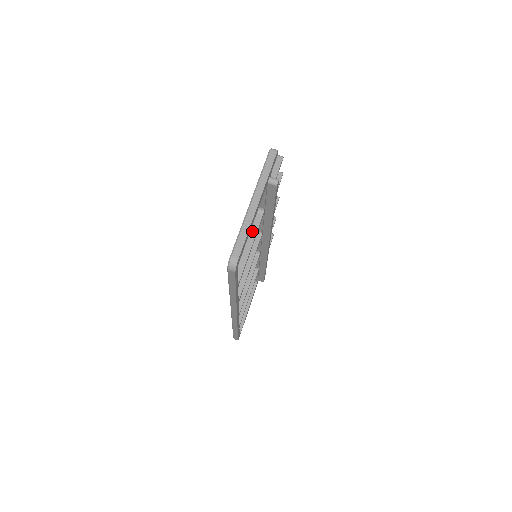
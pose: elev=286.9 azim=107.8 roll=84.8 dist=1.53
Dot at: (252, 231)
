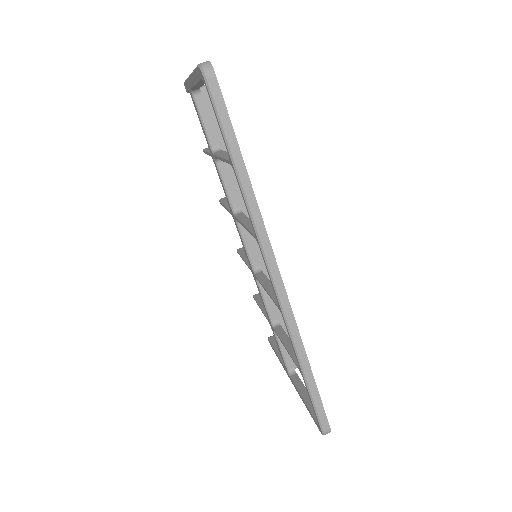
Dot at: (220, 153)
